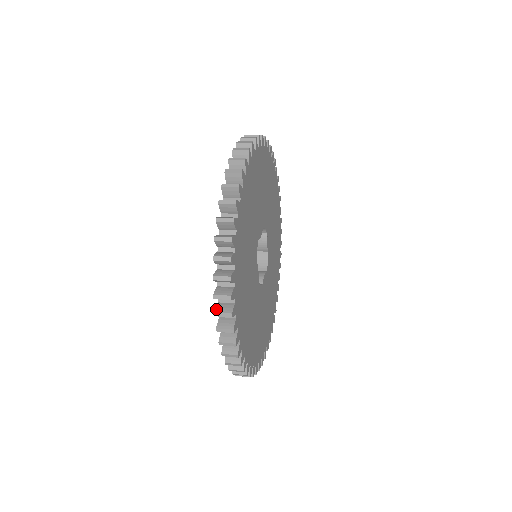
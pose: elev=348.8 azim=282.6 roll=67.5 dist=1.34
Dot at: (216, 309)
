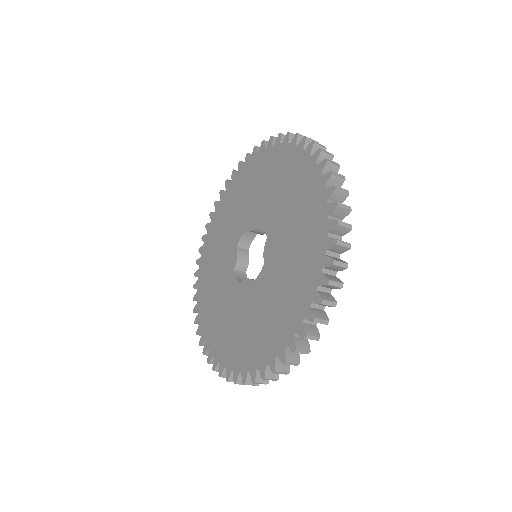
Dot at: (336, 202)
